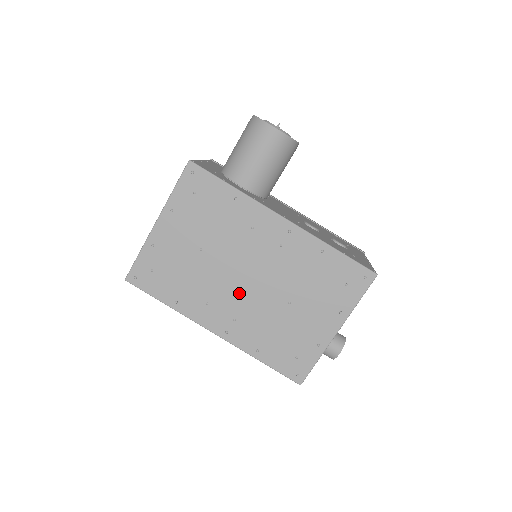
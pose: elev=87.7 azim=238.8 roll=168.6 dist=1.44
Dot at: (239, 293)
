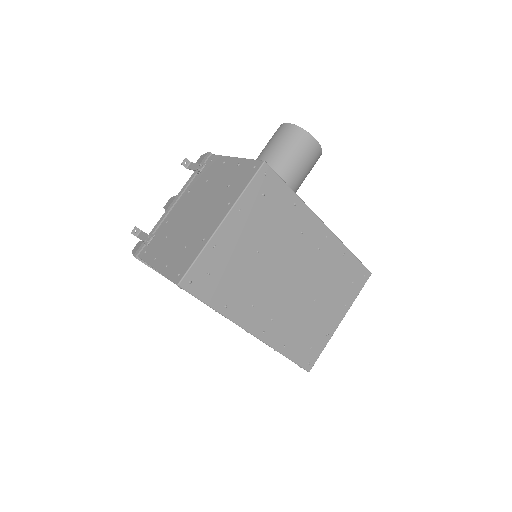
Dot at: (281, 294)
